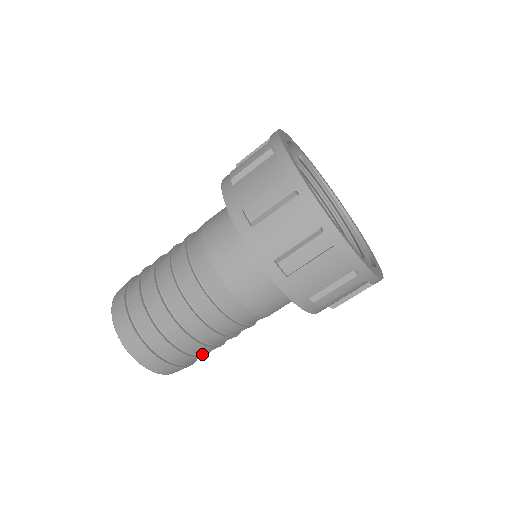
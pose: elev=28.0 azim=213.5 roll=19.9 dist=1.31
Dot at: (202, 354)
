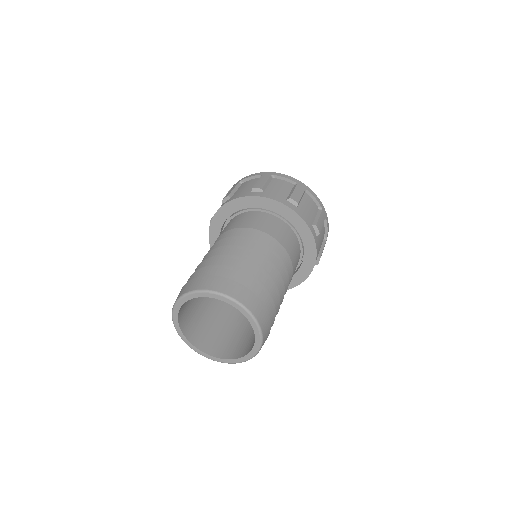
Dot at: occluded
